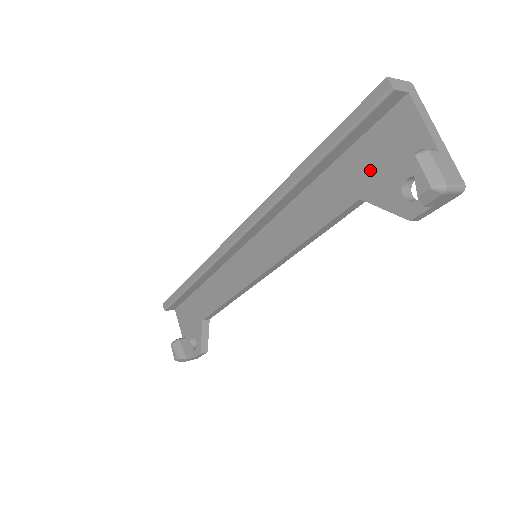
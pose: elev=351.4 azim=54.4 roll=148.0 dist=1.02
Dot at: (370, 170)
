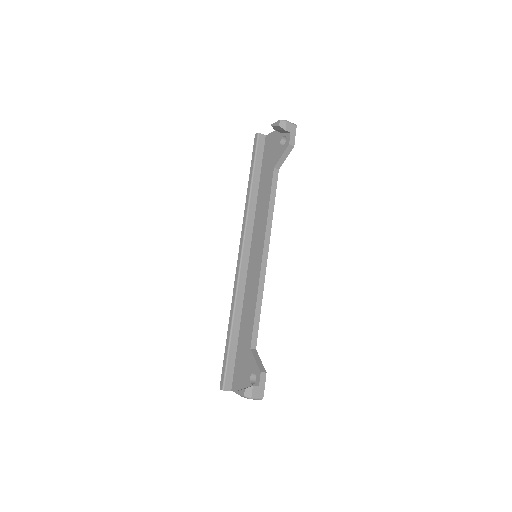
Dot at: (271, 159)
